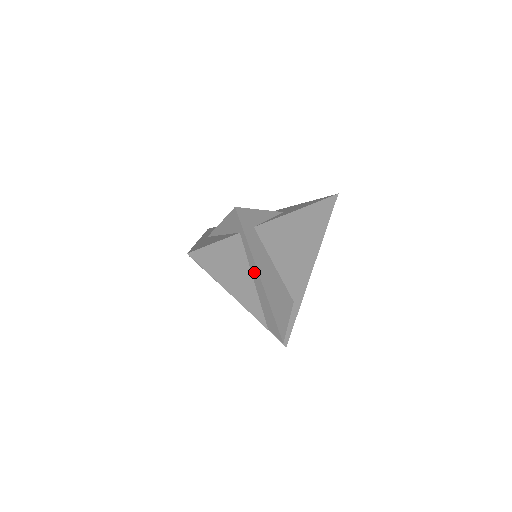
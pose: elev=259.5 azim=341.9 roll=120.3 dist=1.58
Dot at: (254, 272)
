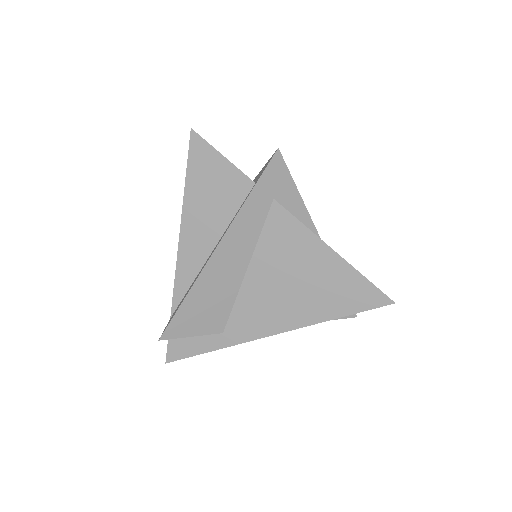
Dot at: (221, 238)
